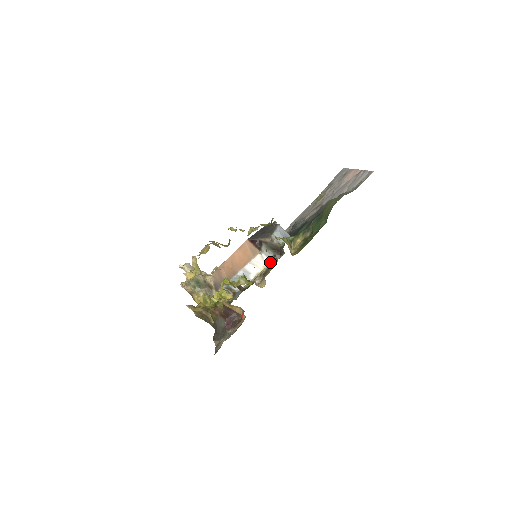
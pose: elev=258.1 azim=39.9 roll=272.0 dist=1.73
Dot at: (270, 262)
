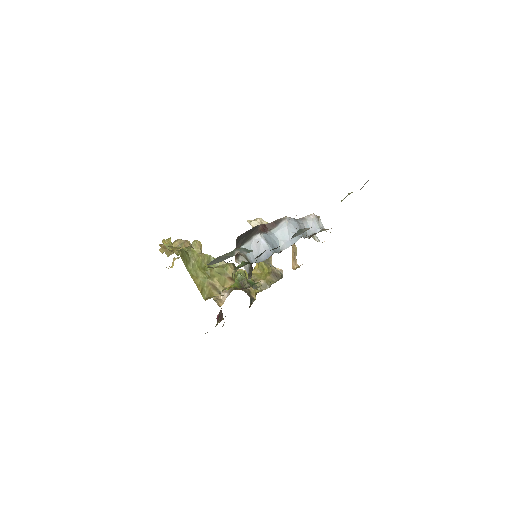
Dot at: occluded
